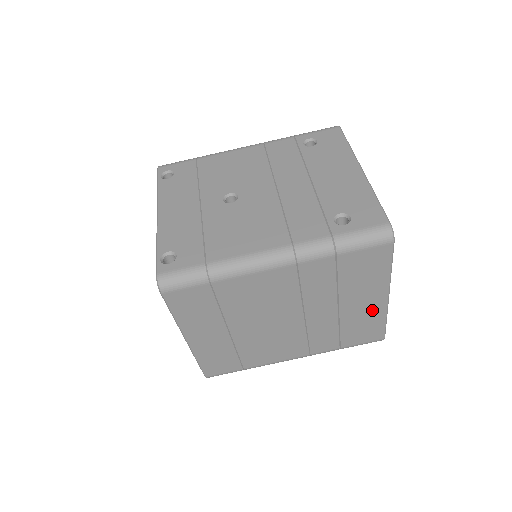
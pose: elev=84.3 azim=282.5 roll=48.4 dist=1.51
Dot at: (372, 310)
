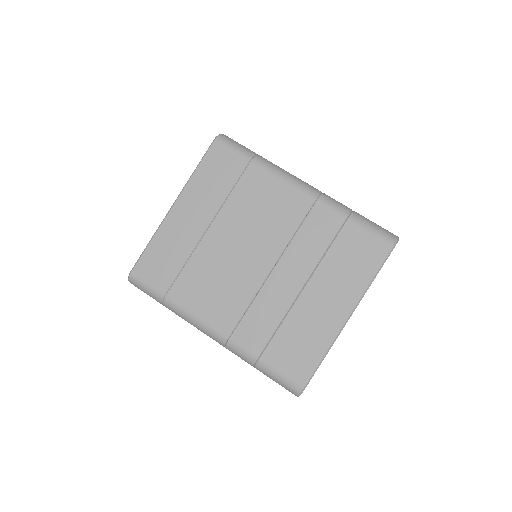
Dot at: (324, 323)
